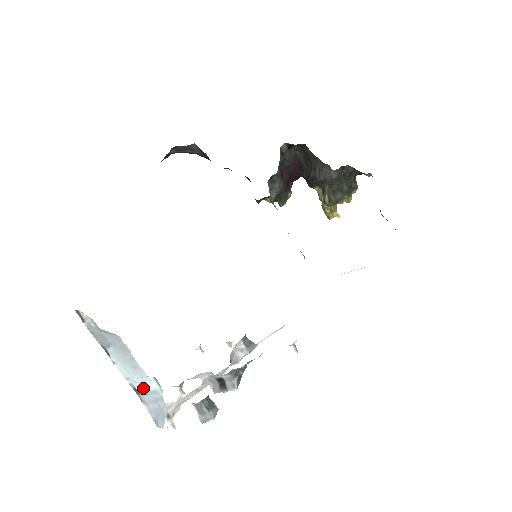
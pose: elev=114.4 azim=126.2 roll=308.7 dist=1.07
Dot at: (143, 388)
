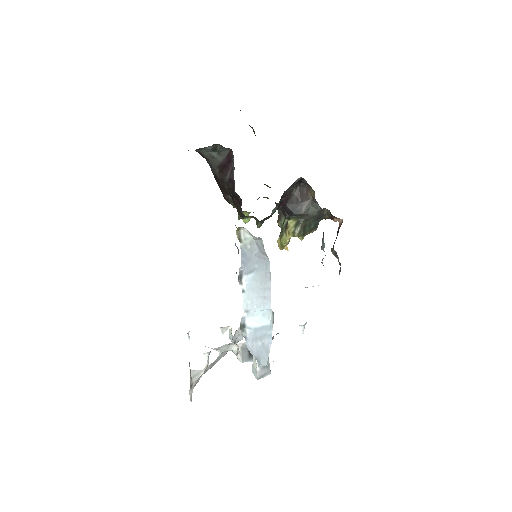
Dot at: (258, 322)
